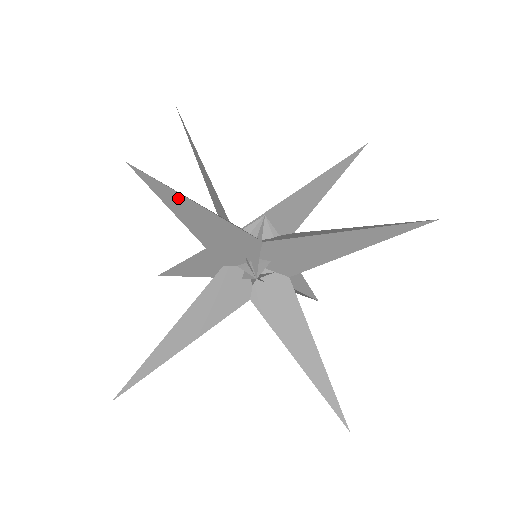
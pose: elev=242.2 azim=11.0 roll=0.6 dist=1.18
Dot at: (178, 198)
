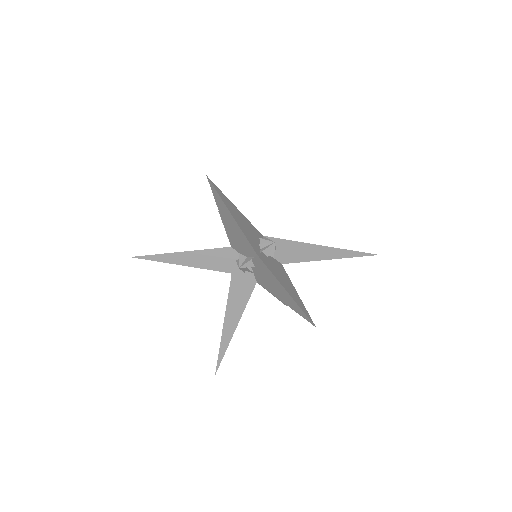
Dot at: (223, 205)
